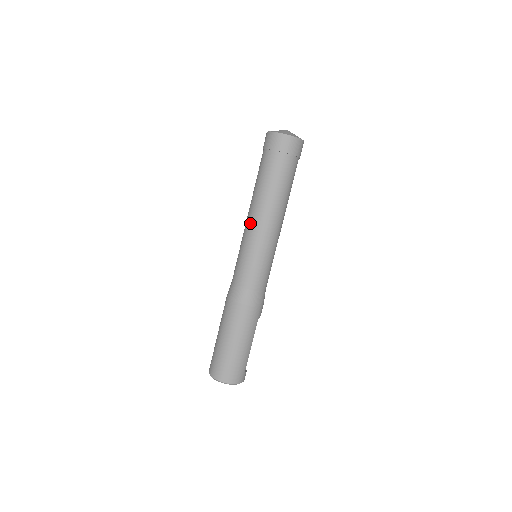
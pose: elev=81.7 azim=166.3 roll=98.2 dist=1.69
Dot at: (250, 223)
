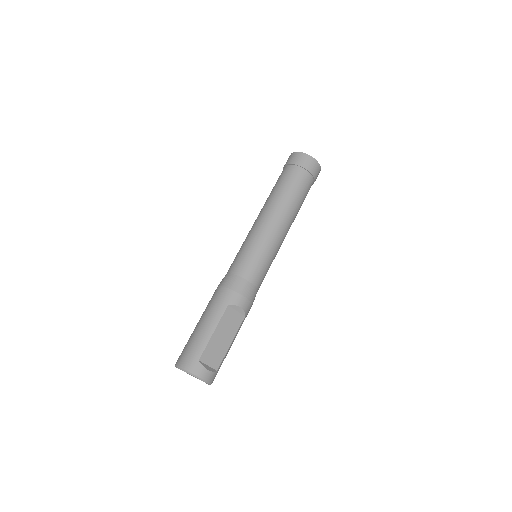
Dot at: occluded
